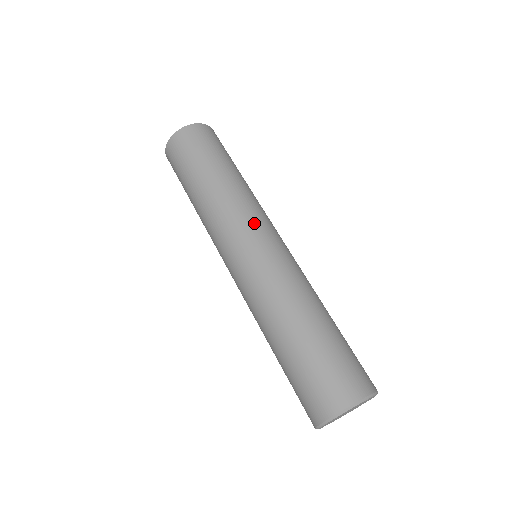
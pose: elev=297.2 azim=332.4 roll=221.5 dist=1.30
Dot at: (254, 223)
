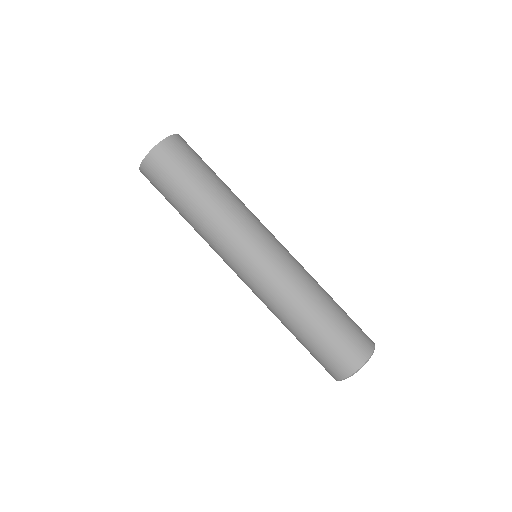
Dot at: (246, 241)
